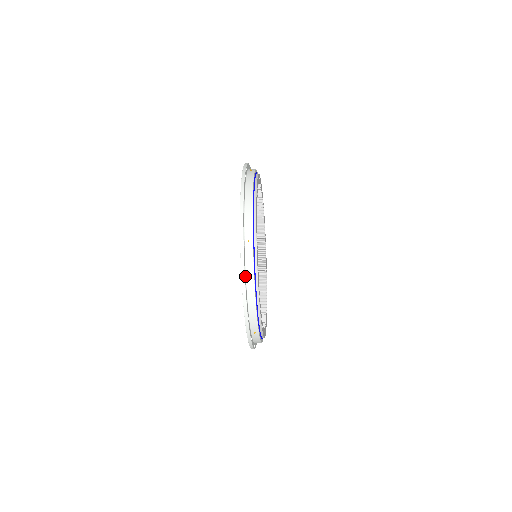
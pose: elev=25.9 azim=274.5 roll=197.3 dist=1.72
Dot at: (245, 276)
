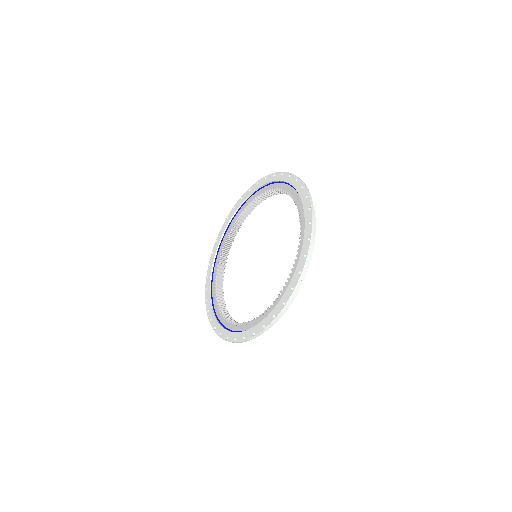
Dot at: occluded
